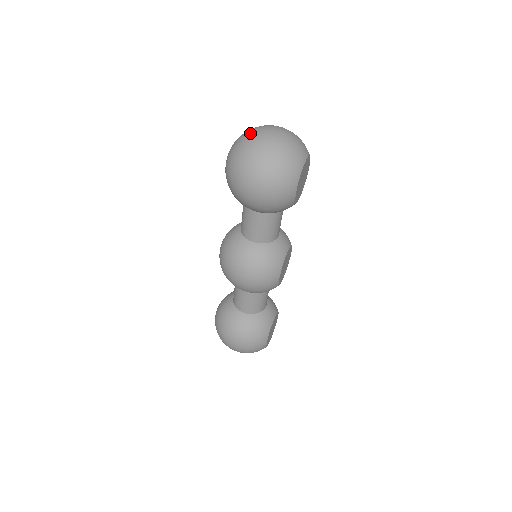
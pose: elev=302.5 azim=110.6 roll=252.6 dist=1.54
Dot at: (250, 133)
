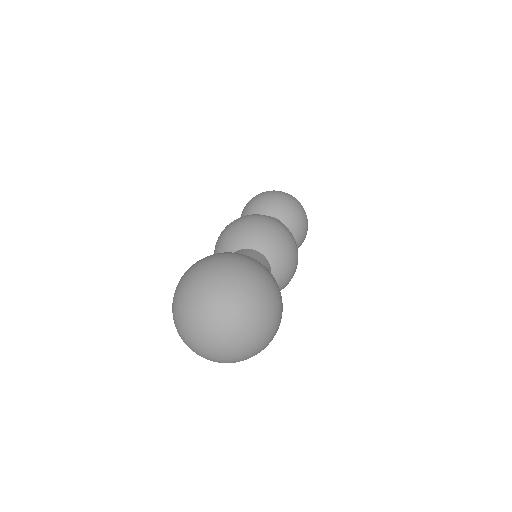
Dot at: (196, 306)
